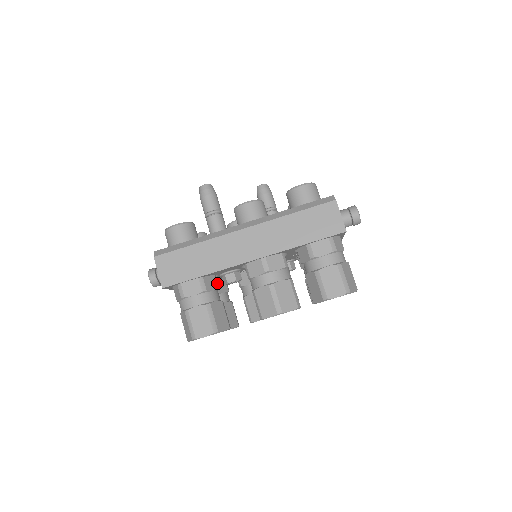
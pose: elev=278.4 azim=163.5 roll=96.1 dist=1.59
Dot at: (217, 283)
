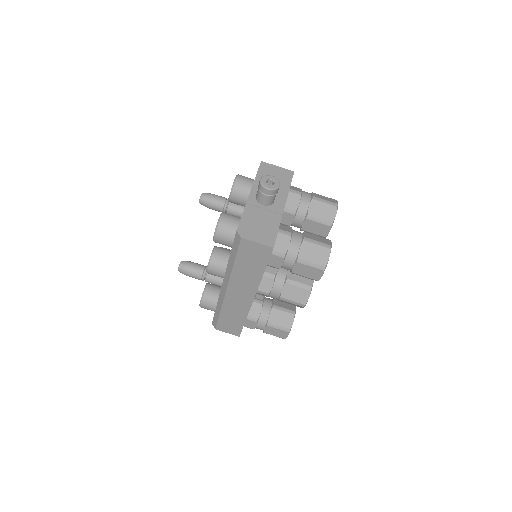
Dot at: (258, 302)
